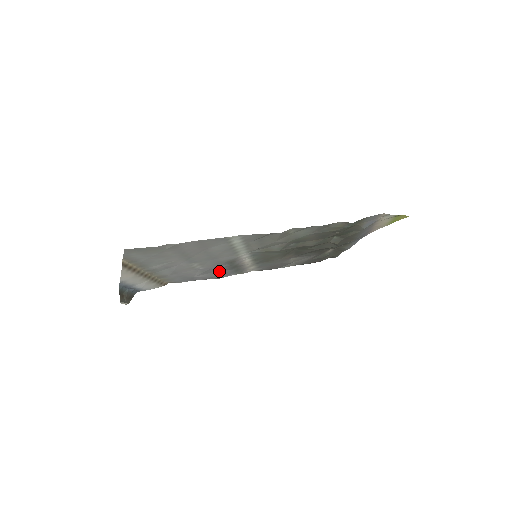
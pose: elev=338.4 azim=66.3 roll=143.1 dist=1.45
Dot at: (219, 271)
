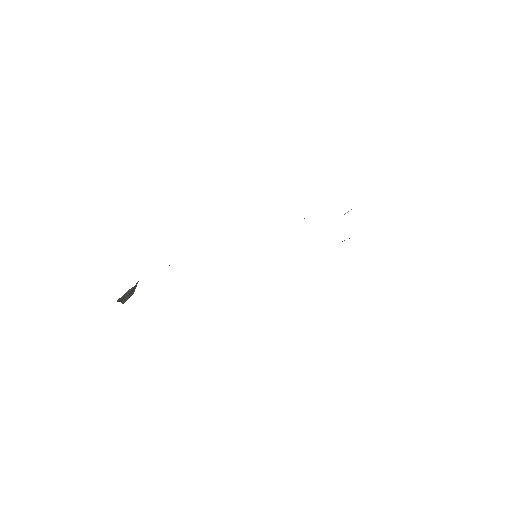
Dot at: occluded
